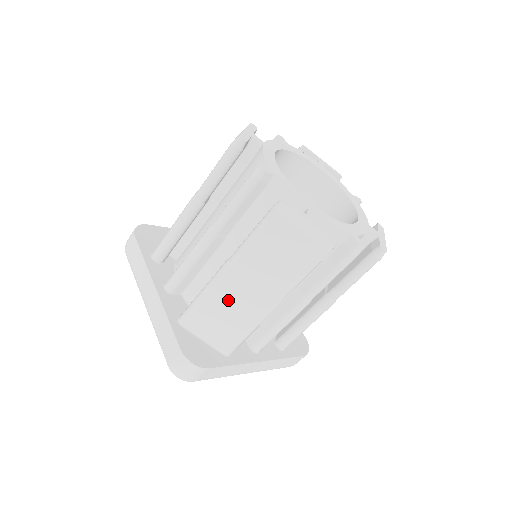
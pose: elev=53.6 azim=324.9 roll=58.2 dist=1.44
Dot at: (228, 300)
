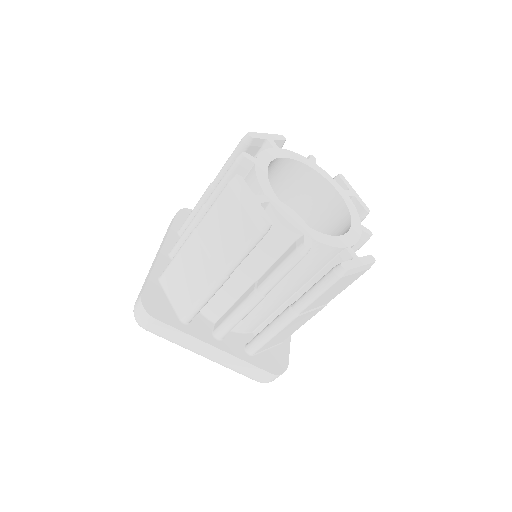
Dot at: (189, 264)
